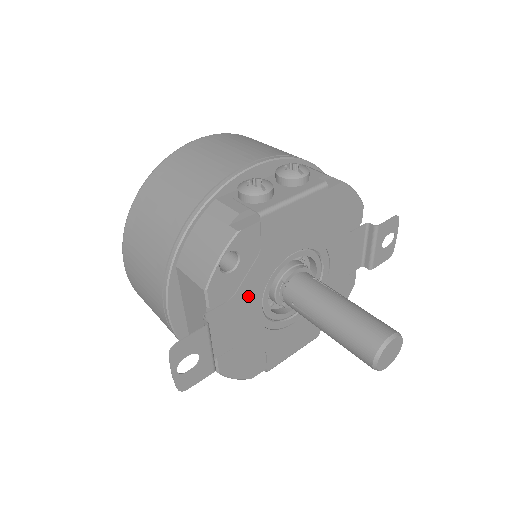
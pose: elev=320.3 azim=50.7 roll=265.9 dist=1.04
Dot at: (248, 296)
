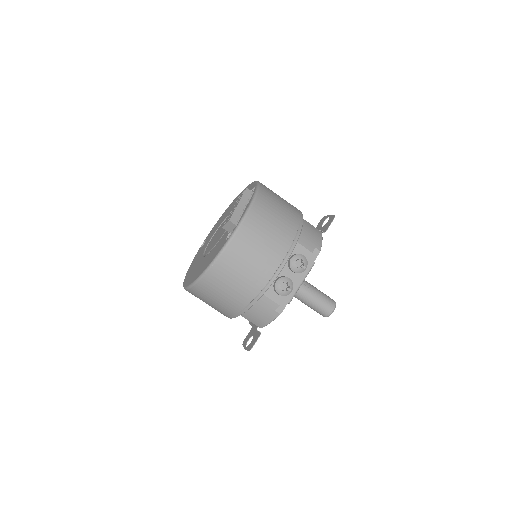
Dot at: occluded
